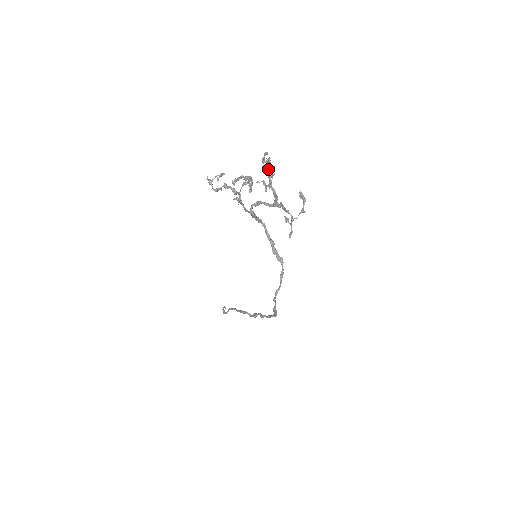
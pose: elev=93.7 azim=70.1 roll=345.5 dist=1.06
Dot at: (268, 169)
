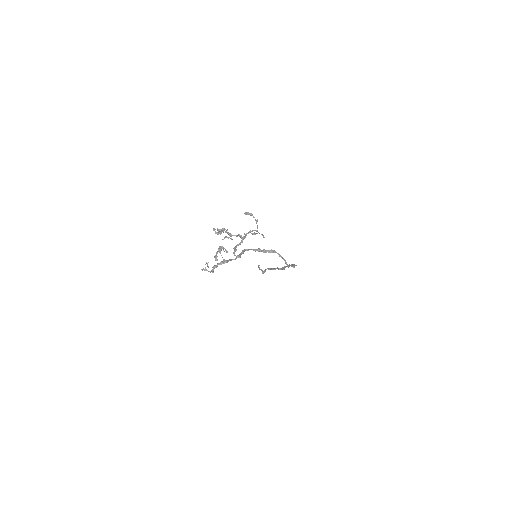
Dot at: (222, 231)
